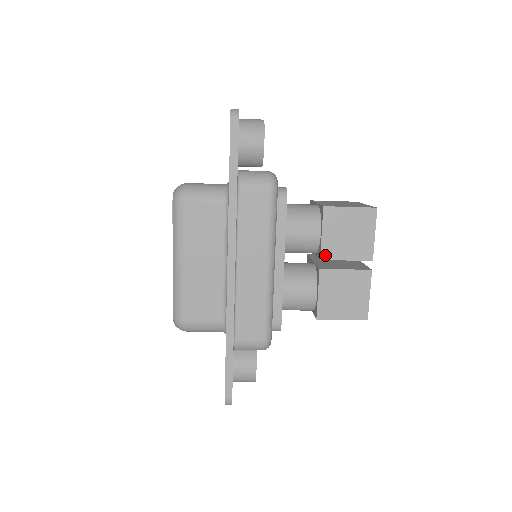
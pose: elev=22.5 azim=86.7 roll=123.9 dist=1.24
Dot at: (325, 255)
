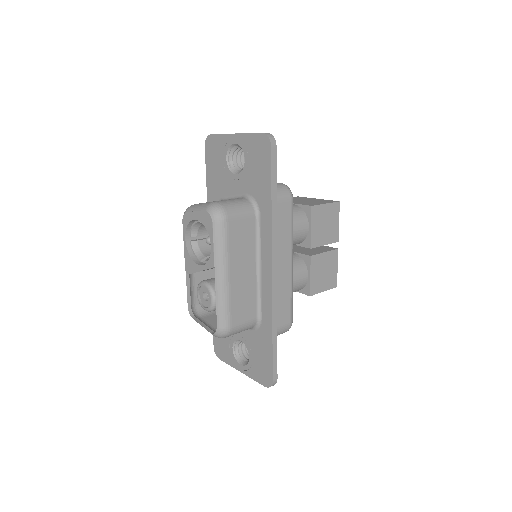
Dot at: (313, 244)
